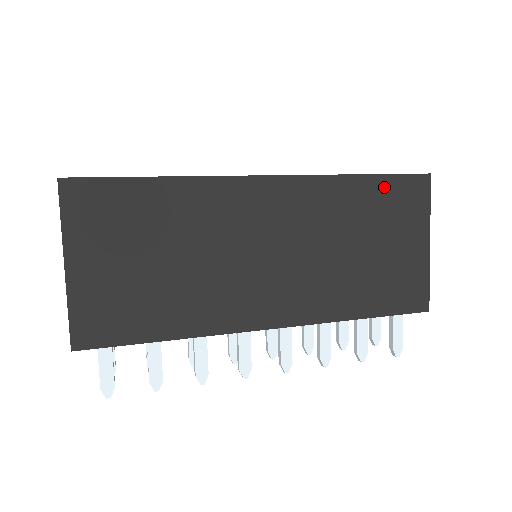
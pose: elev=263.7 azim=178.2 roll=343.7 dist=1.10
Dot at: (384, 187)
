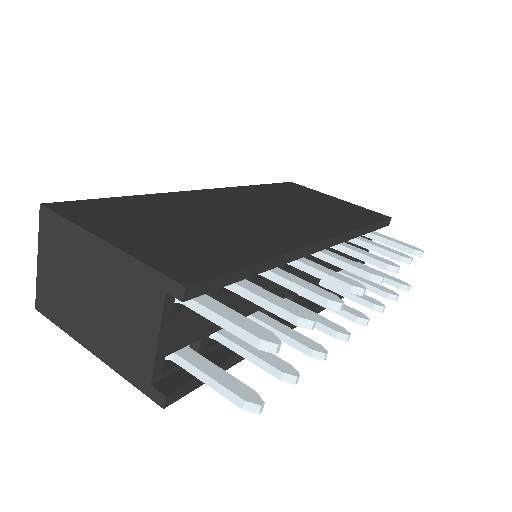
Dot at: (278, 187)
